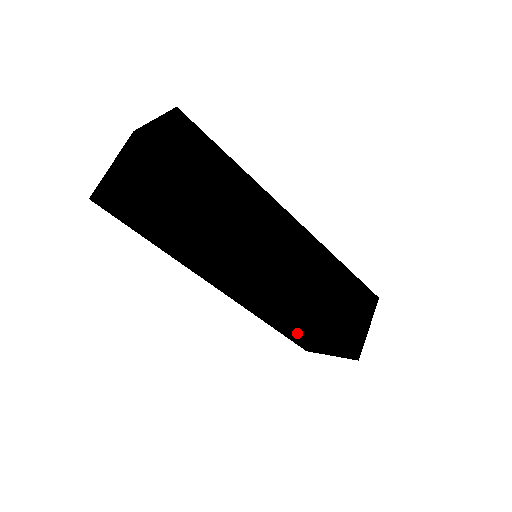
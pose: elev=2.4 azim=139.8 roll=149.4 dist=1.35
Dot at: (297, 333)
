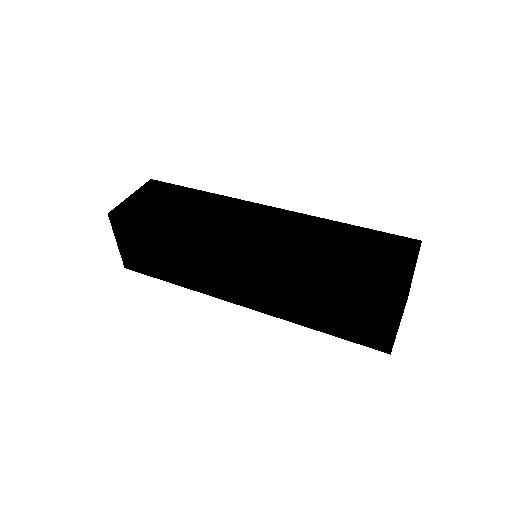
Dot at: (333, 312)
